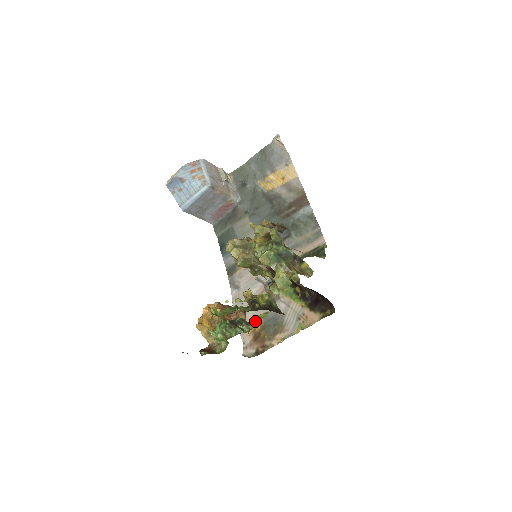
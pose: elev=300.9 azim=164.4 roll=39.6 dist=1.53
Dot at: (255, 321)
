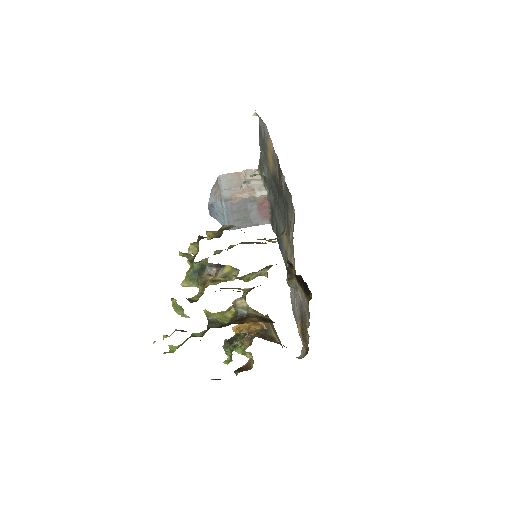
Dot at: occluded
